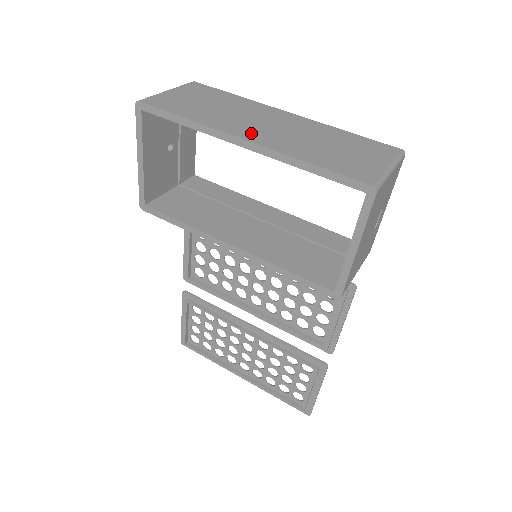
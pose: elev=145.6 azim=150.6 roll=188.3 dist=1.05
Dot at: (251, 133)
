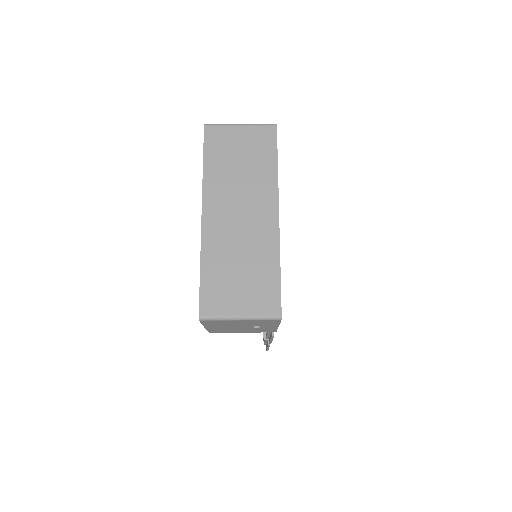
Dot at: (215, 213)
